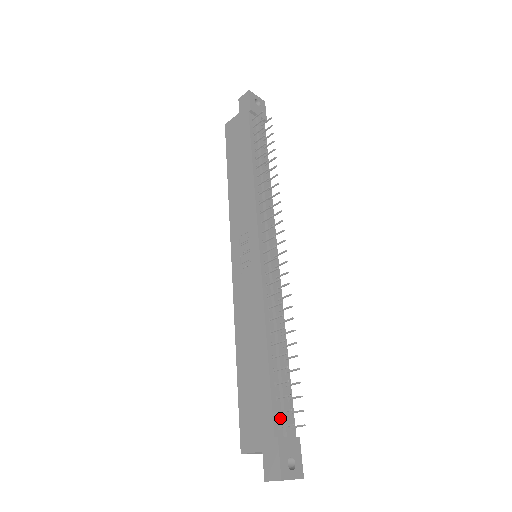
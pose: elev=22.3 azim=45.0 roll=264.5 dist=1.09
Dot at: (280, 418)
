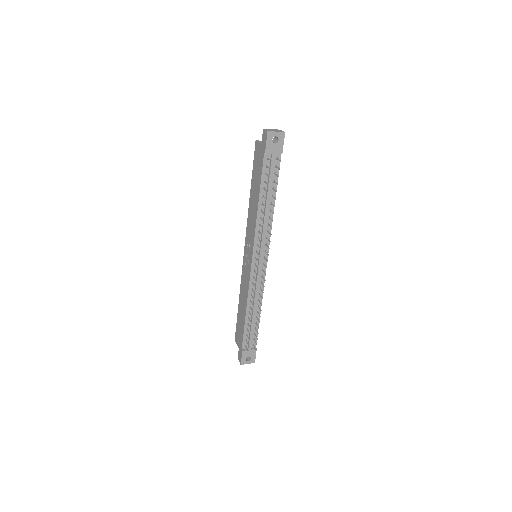
Dot at: occluded
